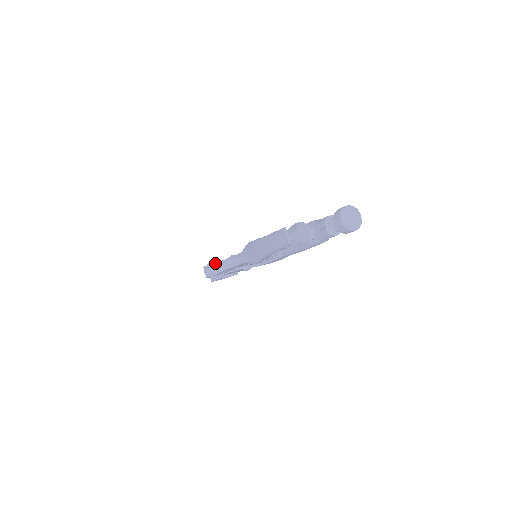
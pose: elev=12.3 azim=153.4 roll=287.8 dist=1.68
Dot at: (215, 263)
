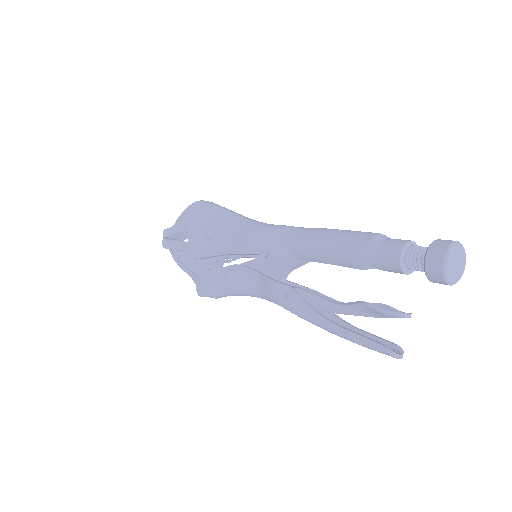
Dot at: (216, 294)
